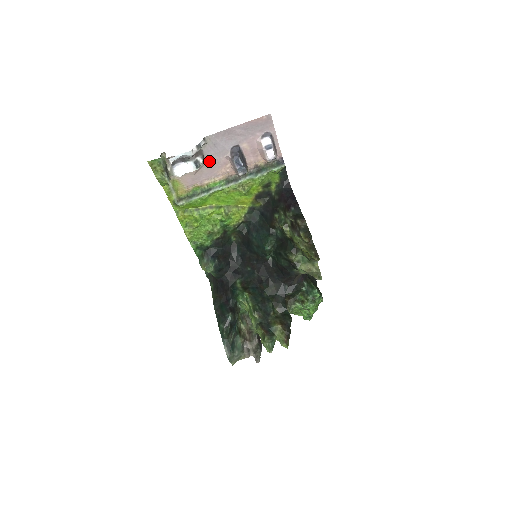
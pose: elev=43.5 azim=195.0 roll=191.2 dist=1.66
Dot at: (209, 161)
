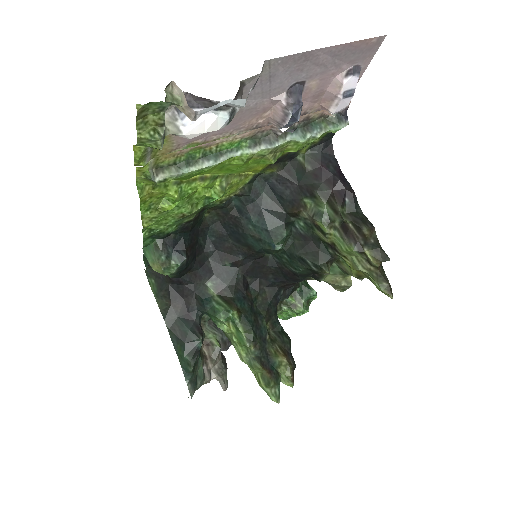
Dot at: occluded
